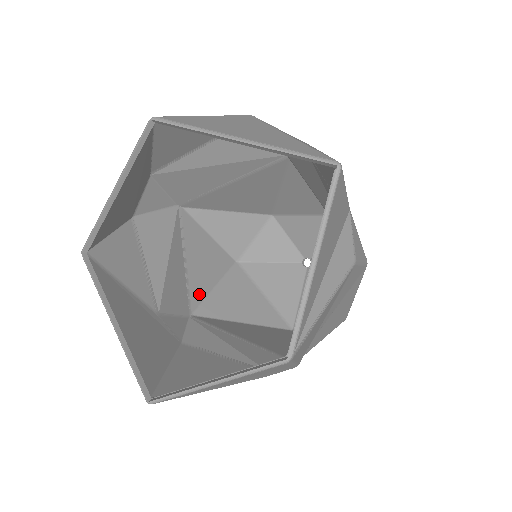
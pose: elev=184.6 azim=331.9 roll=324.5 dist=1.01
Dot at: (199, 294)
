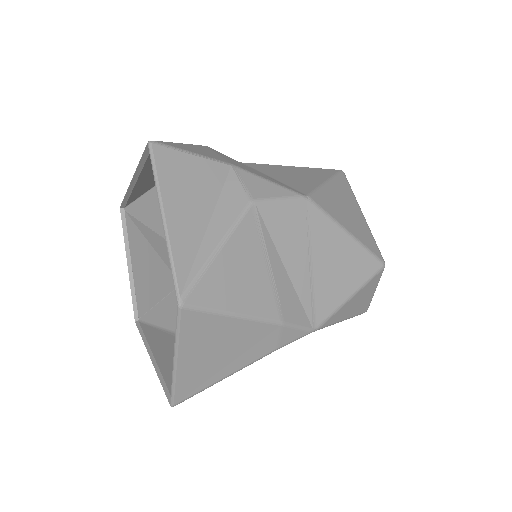
Dot at: occluded
